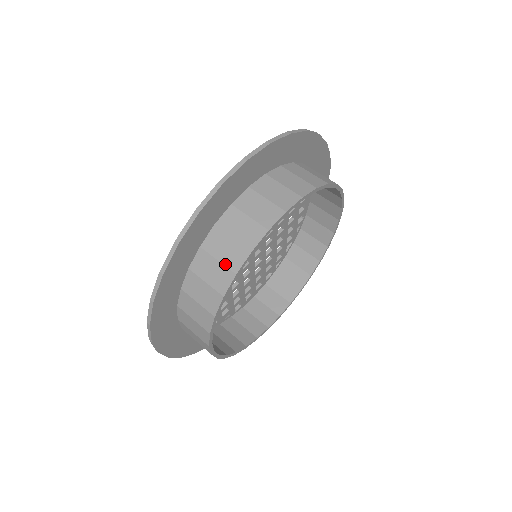
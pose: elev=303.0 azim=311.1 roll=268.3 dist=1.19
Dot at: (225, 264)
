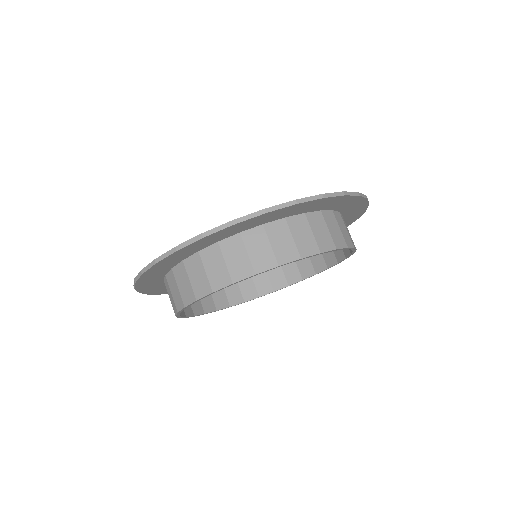
Dot at: (172, 304)
